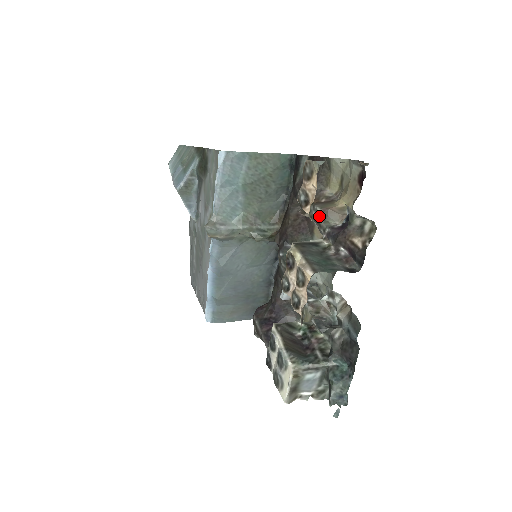
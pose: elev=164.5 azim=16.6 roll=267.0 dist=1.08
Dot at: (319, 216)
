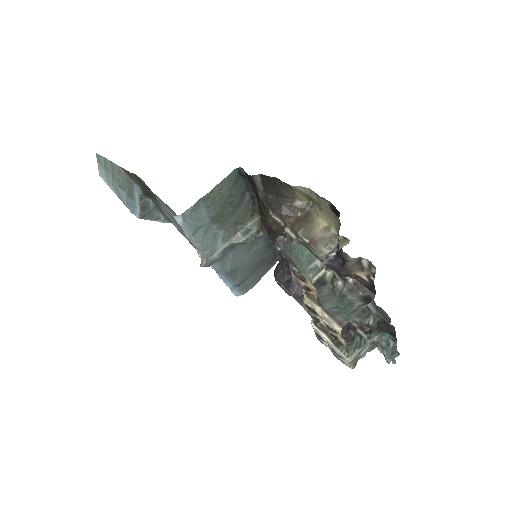
Dot at: (309, 247)
